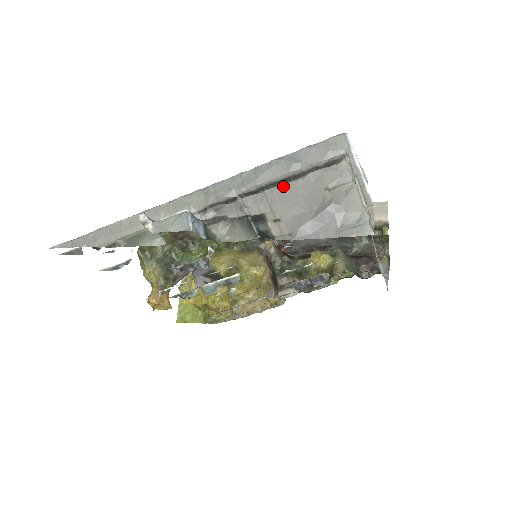
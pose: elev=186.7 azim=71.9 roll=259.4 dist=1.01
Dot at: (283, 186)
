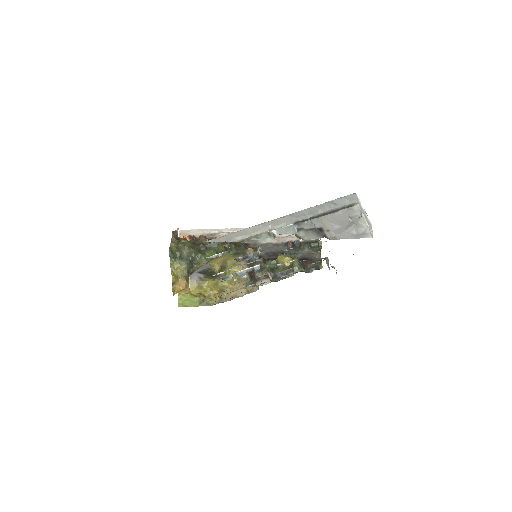
Dot at: (329, 215)
